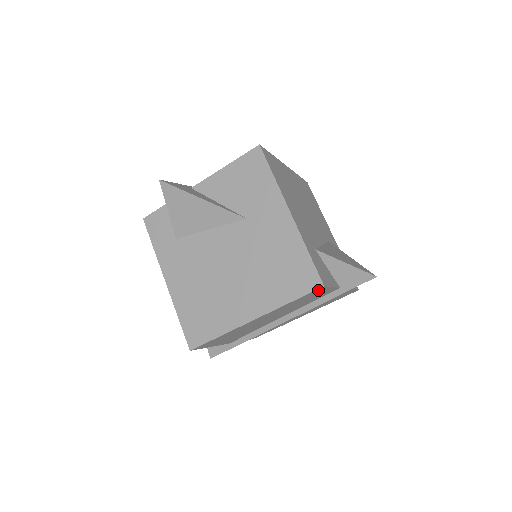
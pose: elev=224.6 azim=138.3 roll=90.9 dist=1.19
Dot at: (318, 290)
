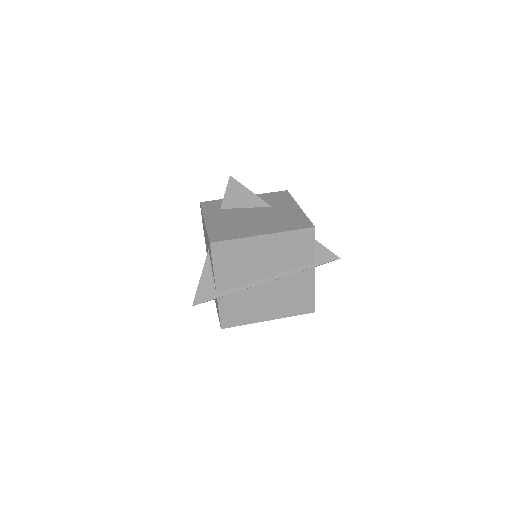
Dot at: (309, 233)
